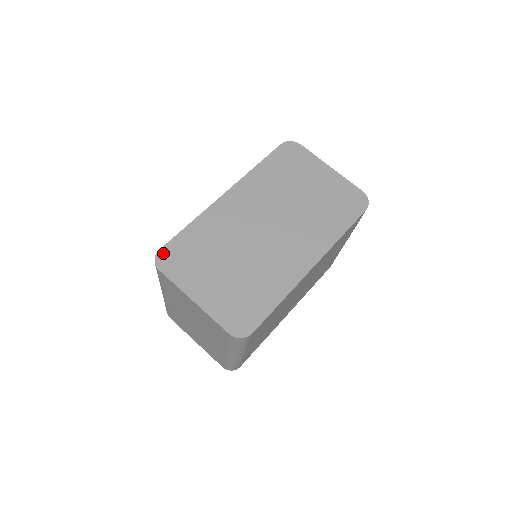
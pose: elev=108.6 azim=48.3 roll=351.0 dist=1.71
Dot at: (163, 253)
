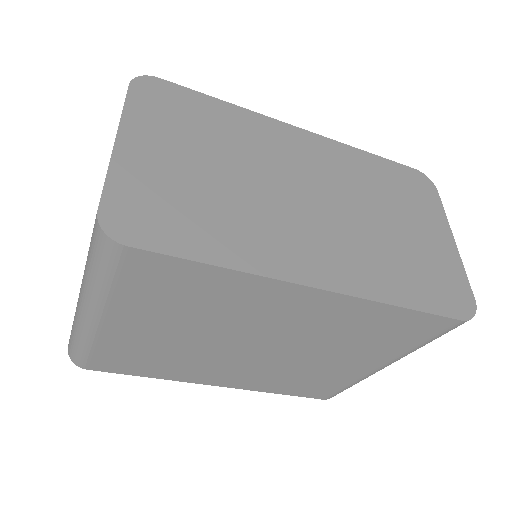
Dot at: (158, 83)
